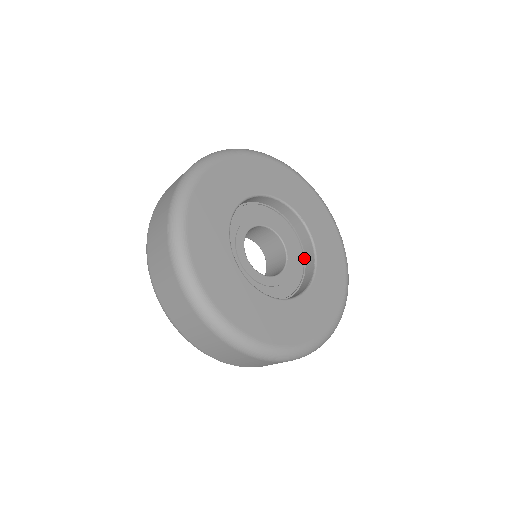
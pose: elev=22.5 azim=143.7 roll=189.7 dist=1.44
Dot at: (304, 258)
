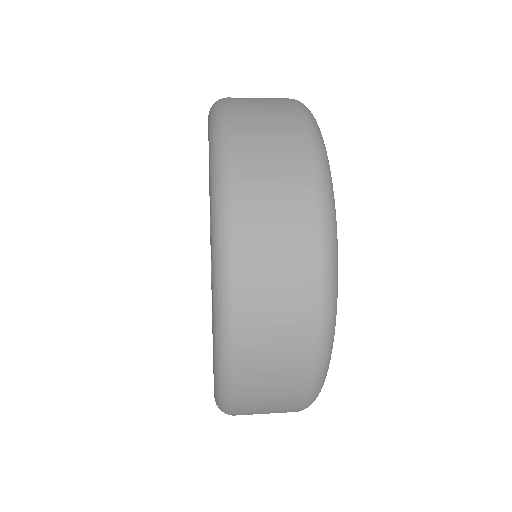
Dot at: occluded
